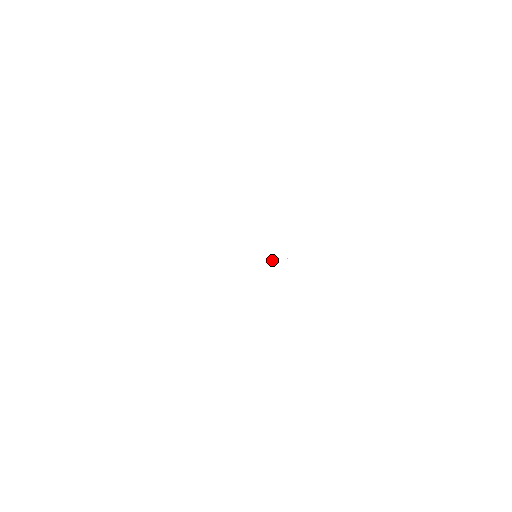
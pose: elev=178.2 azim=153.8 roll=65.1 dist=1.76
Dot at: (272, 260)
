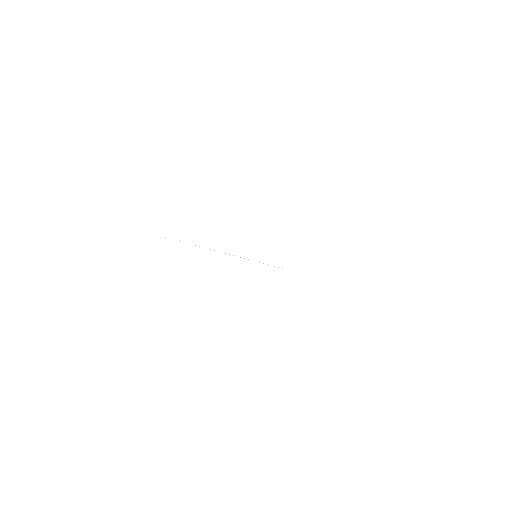
Dot at: (268, 264)
